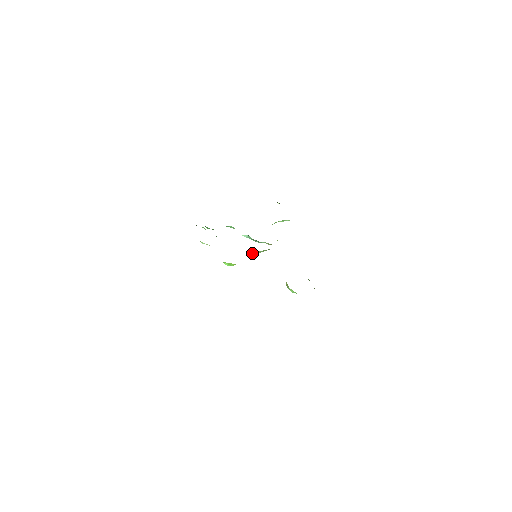
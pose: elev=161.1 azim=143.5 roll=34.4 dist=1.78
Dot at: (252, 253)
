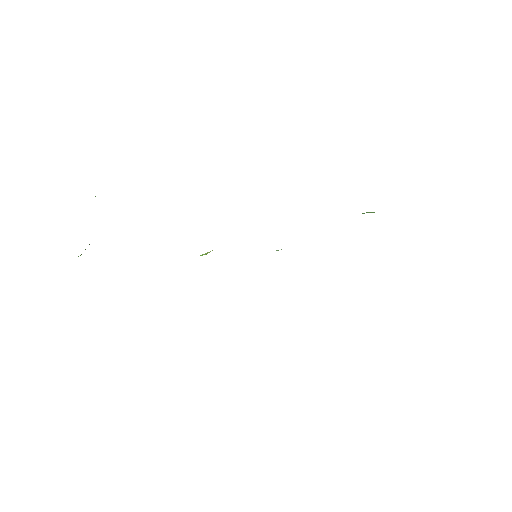
Dot at: occluded
